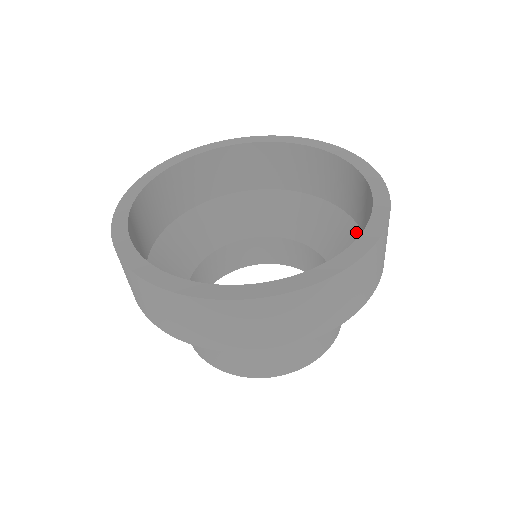
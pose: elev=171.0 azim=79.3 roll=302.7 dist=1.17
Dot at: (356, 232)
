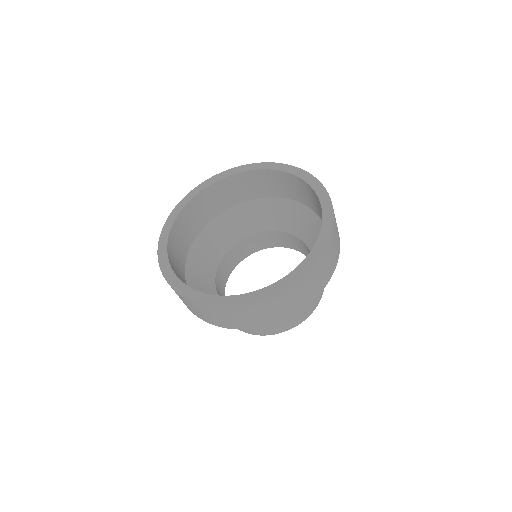
Dot at: occluded
